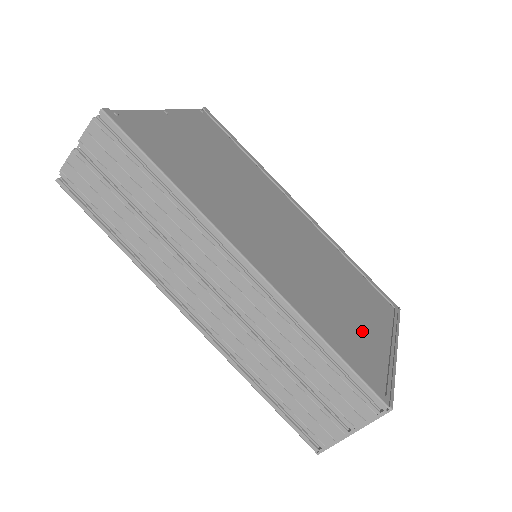
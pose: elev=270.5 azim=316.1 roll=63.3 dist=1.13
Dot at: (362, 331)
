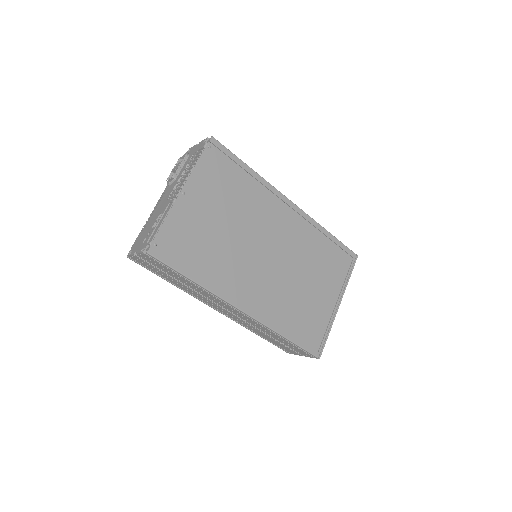
Dot at: (316, 307)
